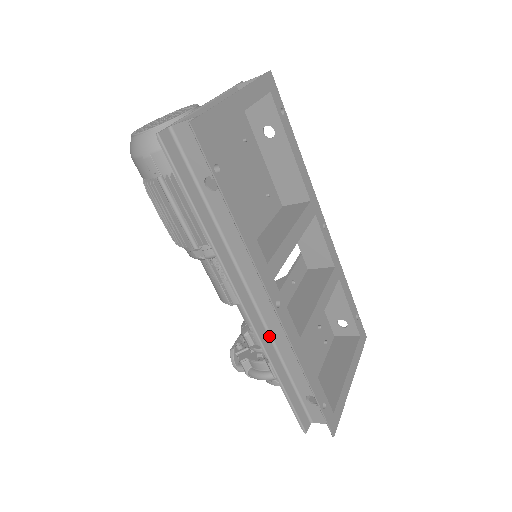
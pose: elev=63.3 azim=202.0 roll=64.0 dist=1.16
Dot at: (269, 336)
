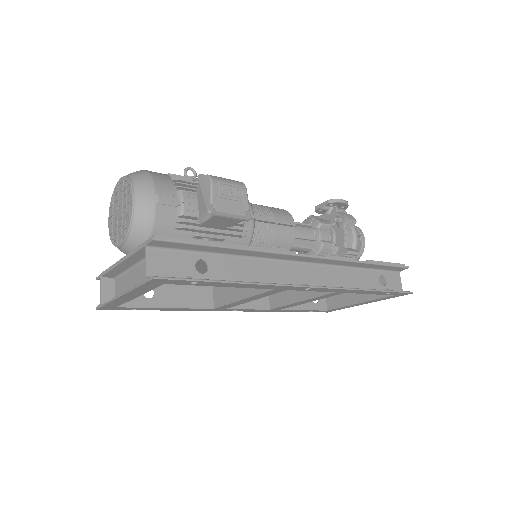
Dot at: occluded
